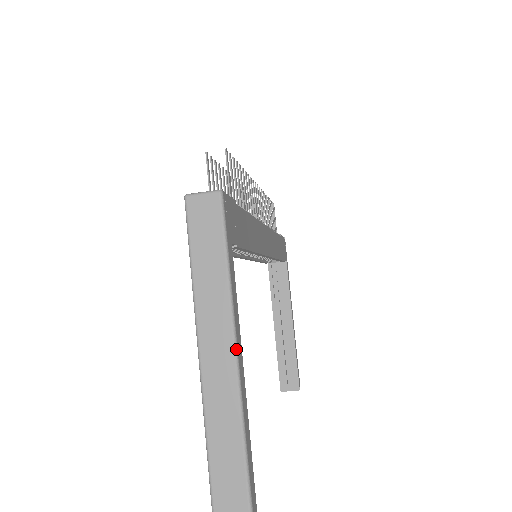
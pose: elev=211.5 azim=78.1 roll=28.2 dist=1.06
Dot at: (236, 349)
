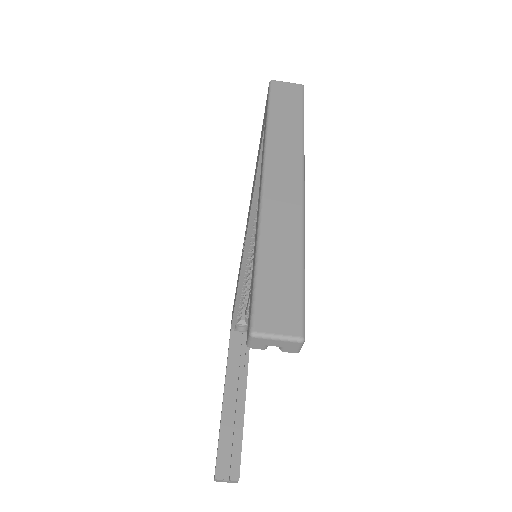
Dot at: (304, 179)
